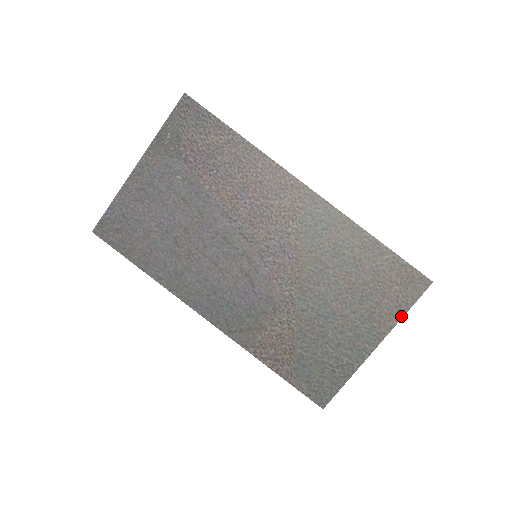
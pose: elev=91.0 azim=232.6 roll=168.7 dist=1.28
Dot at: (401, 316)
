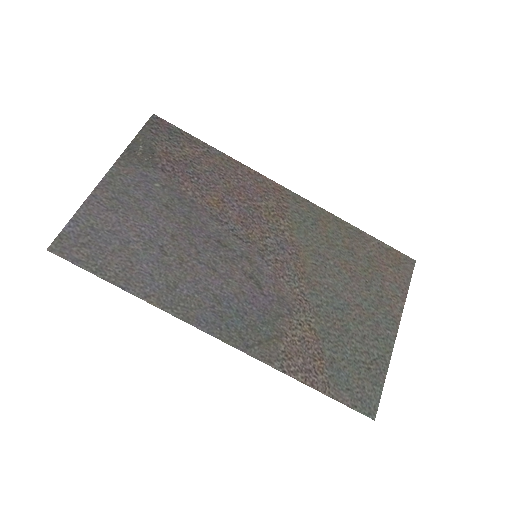
Dot at: (405, 296)
